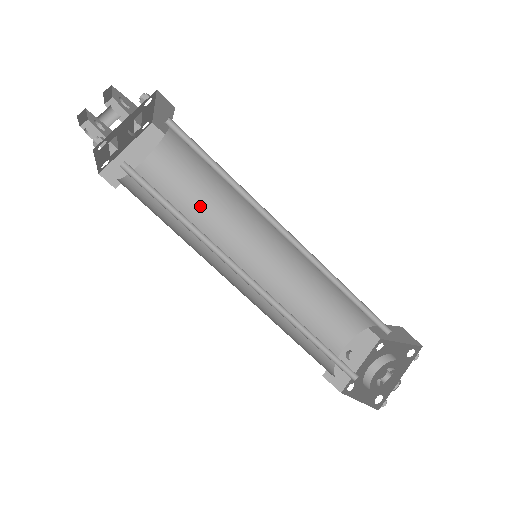
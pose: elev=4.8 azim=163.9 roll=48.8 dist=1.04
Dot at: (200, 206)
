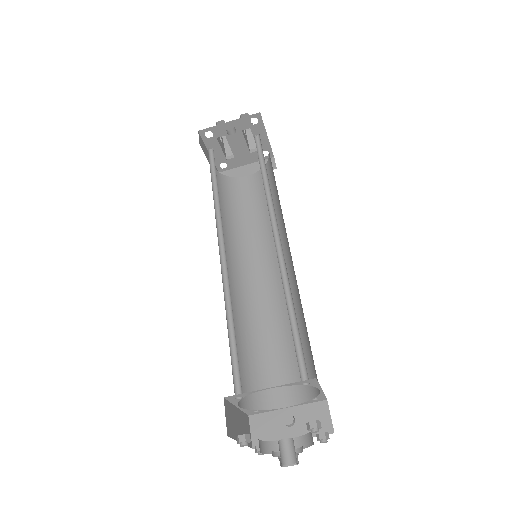
Dot at: (261, 218)
